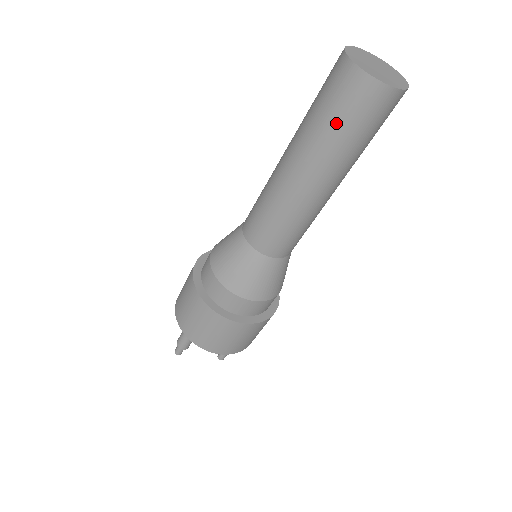
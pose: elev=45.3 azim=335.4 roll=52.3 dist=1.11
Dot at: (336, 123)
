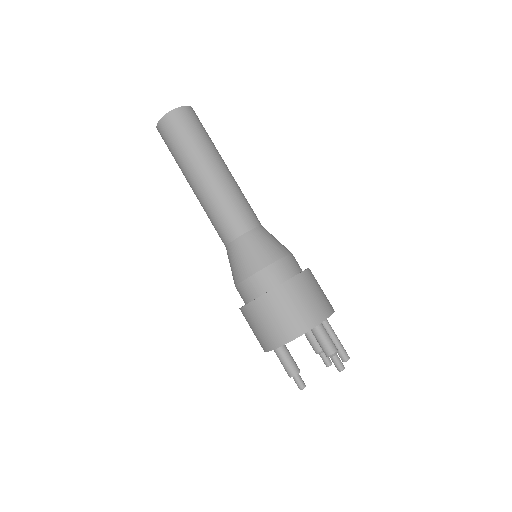
Dot at: (172, 150)
